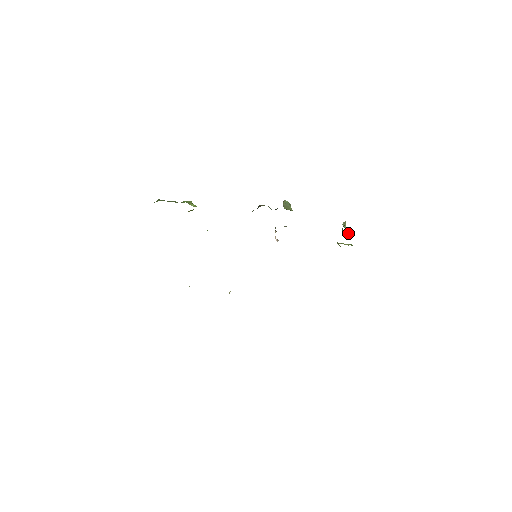
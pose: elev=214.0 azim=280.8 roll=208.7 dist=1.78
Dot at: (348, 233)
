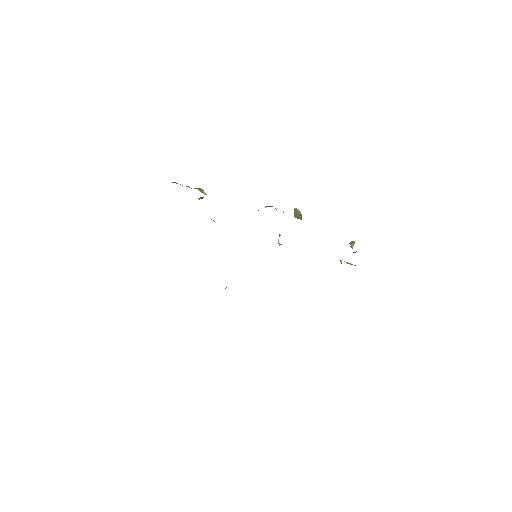
Dot at: (353, 252)
